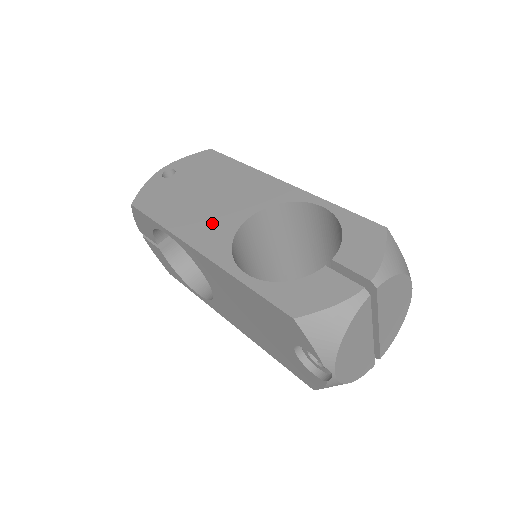
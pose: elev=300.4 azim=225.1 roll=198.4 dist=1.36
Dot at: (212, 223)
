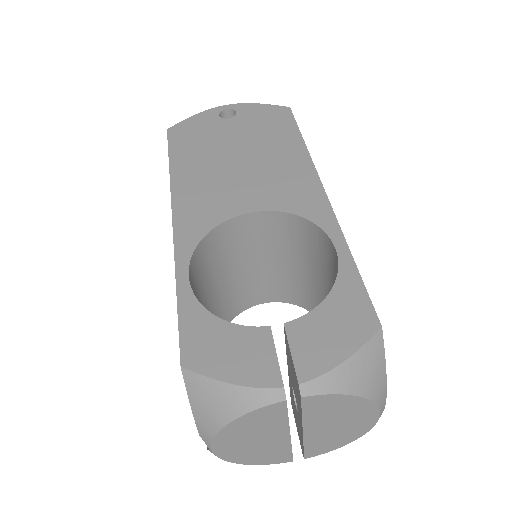
Dot at: (213, 195)
